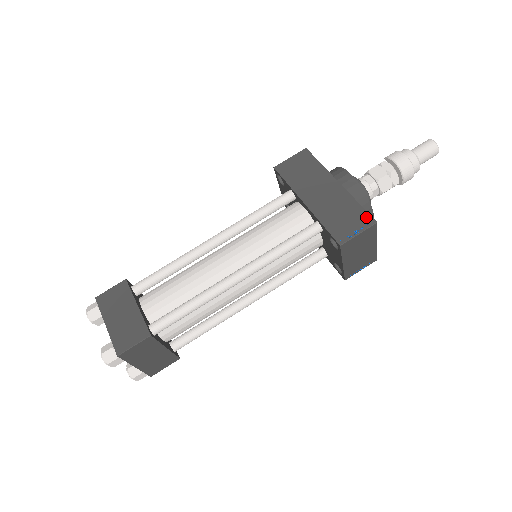
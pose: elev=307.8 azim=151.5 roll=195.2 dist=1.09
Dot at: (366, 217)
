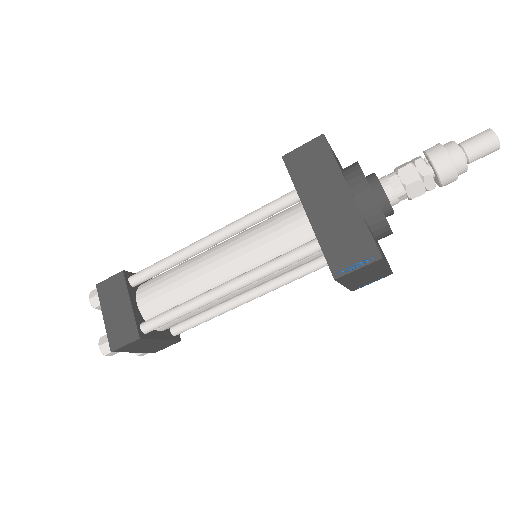
Dot at: (371, 248)
